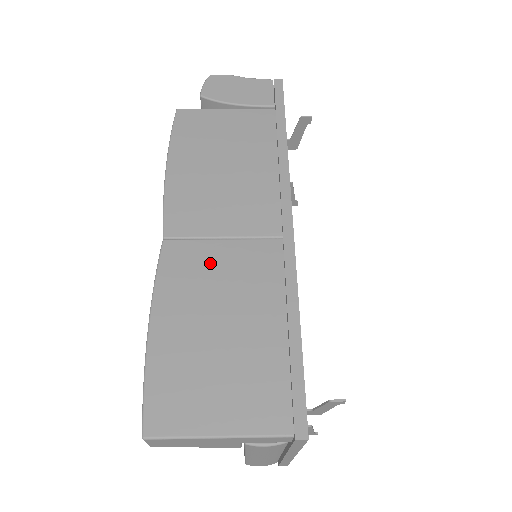
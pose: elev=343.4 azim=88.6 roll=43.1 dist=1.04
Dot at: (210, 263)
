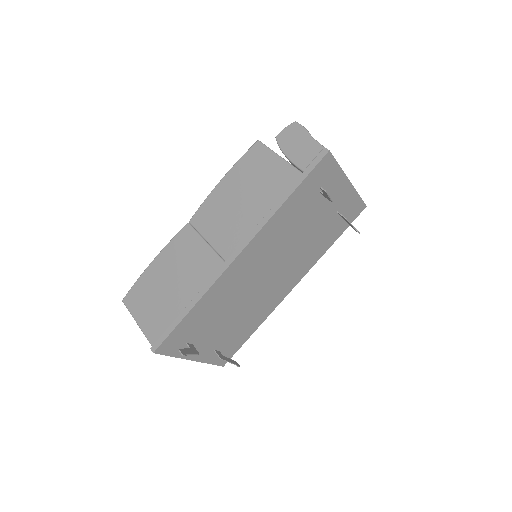
Dot at: (191, 250)
